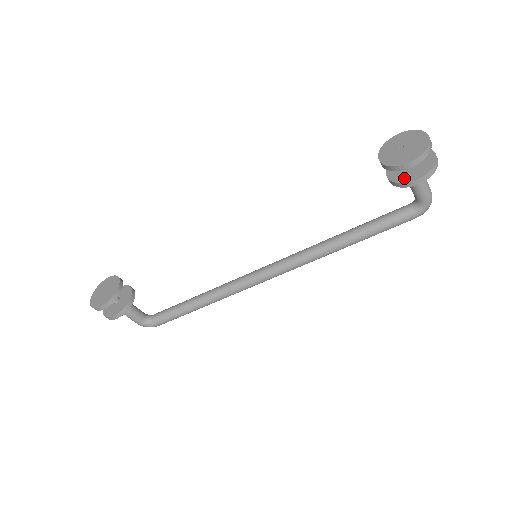
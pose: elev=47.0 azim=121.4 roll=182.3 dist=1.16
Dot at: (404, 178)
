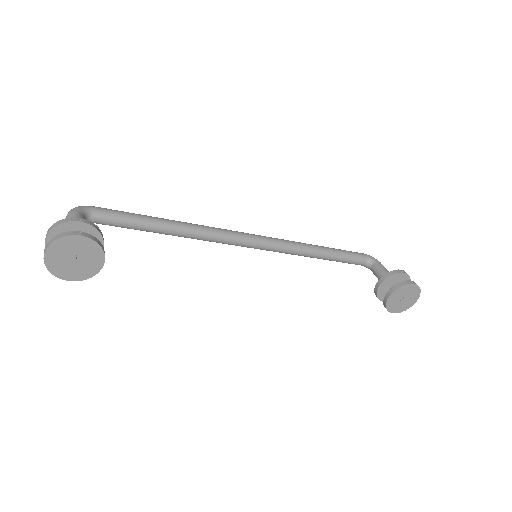
Dot at: (382, 296)
